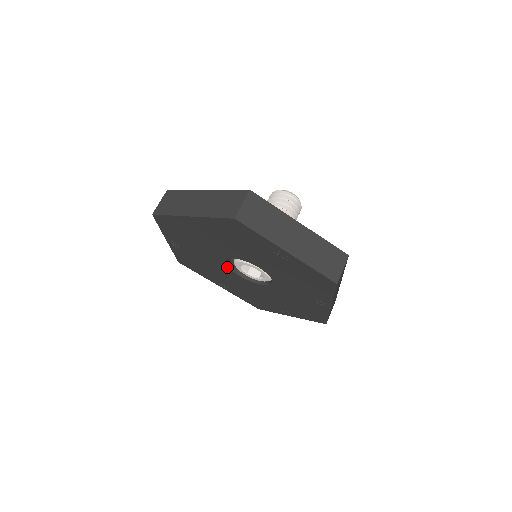
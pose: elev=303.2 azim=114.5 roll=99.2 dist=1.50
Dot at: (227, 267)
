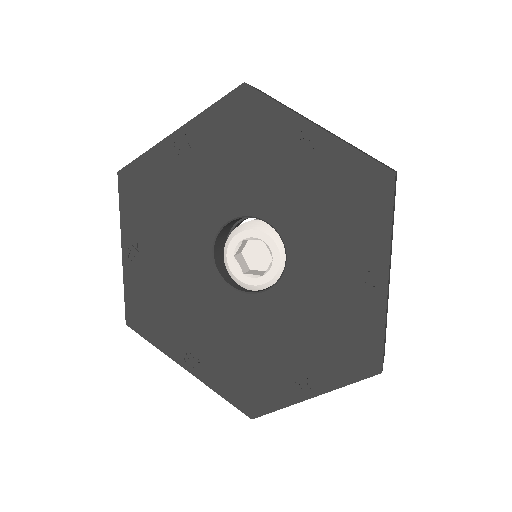
Dot at: (212, 269)
